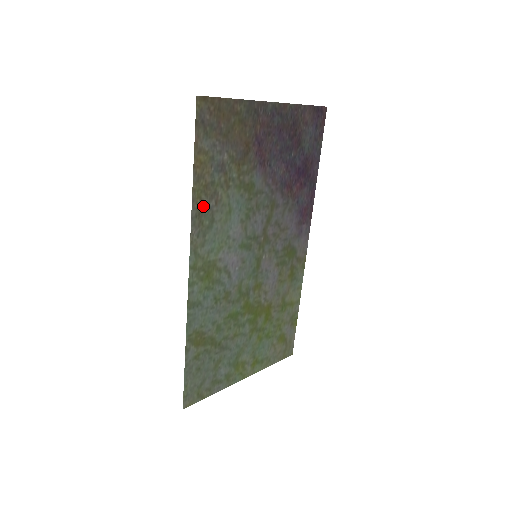
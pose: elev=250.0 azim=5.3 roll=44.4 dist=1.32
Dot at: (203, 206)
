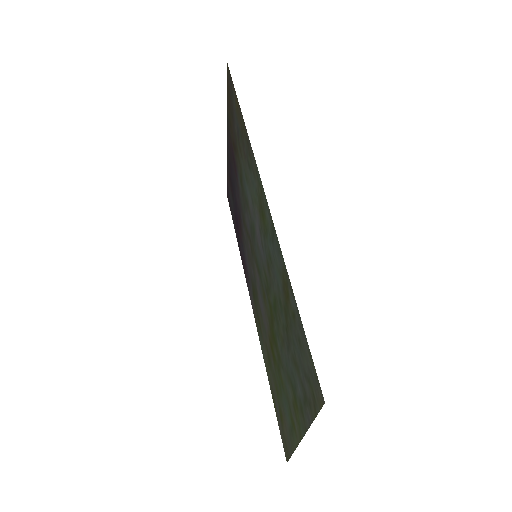
Dot at: (245, 142)
